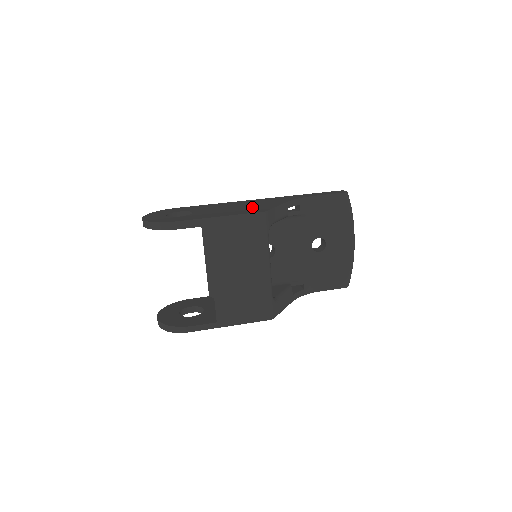
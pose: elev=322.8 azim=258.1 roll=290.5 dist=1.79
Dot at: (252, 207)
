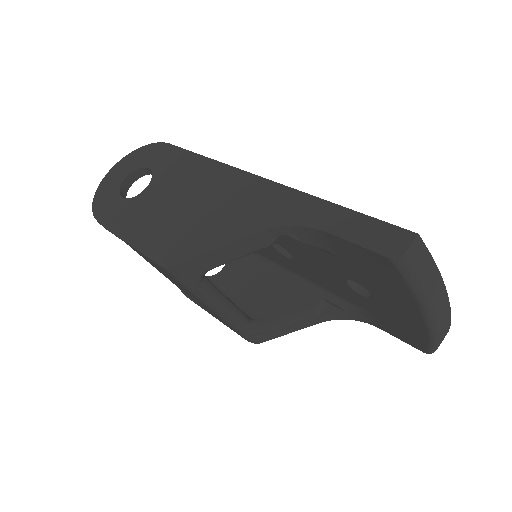
Dot at: (192, 225)
